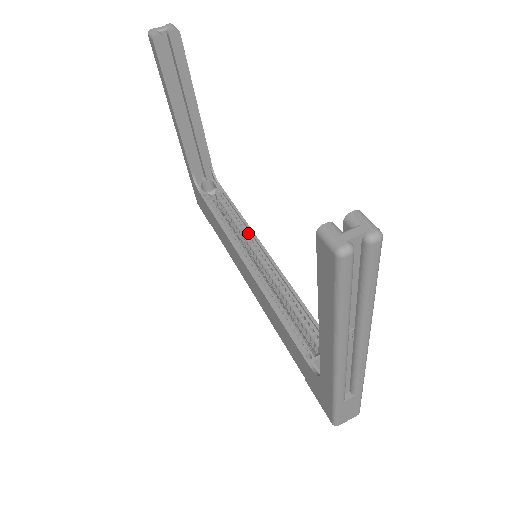
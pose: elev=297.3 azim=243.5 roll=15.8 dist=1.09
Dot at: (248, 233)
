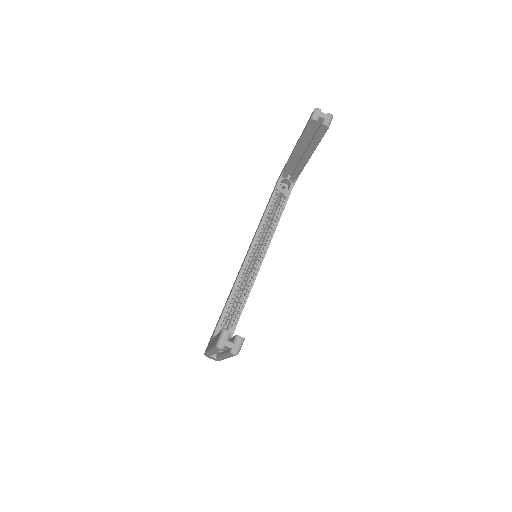
Dot at: (269, 237)
